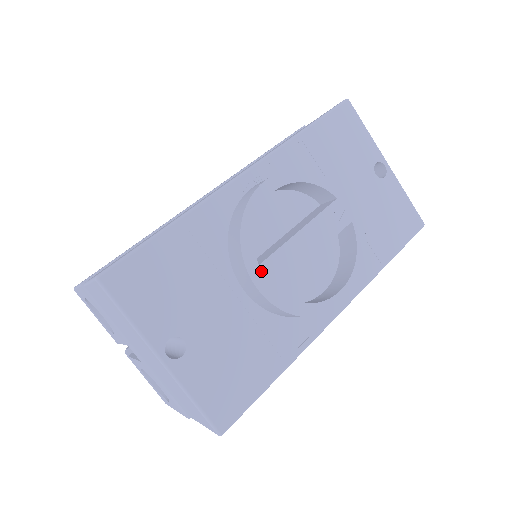
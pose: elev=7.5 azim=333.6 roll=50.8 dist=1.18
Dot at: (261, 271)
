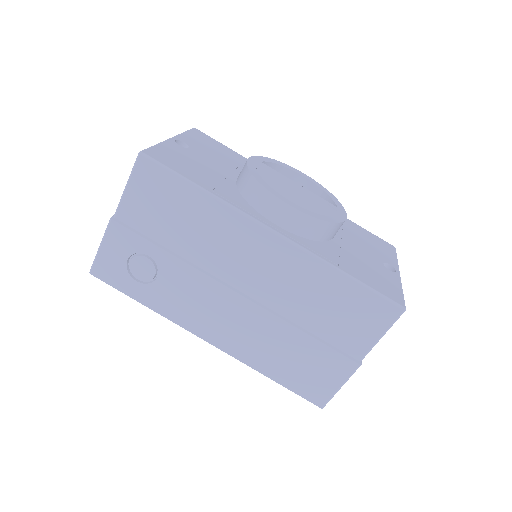
Dot at: (259, 162)
